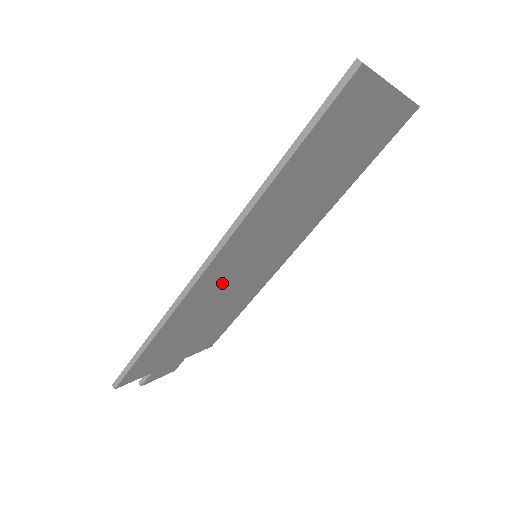
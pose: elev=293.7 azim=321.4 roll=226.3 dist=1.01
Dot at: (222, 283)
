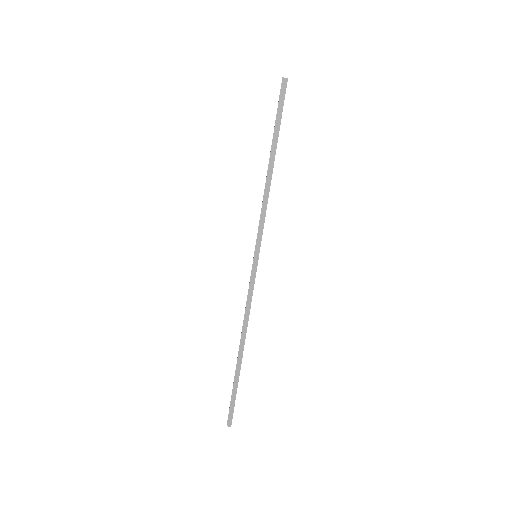
Dot at: occluded
